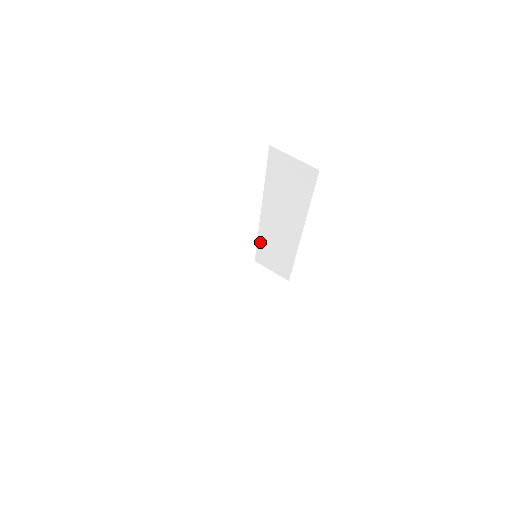
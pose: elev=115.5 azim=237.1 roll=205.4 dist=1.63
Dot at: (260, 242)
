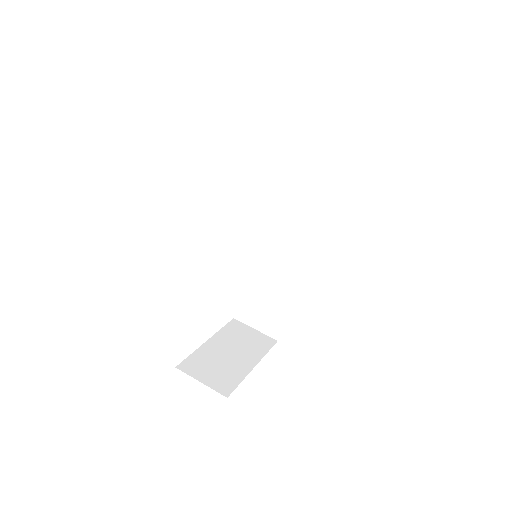
Dot at: (247, 280)
